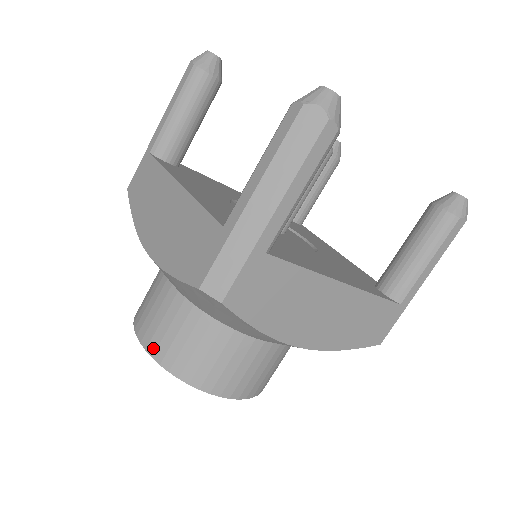
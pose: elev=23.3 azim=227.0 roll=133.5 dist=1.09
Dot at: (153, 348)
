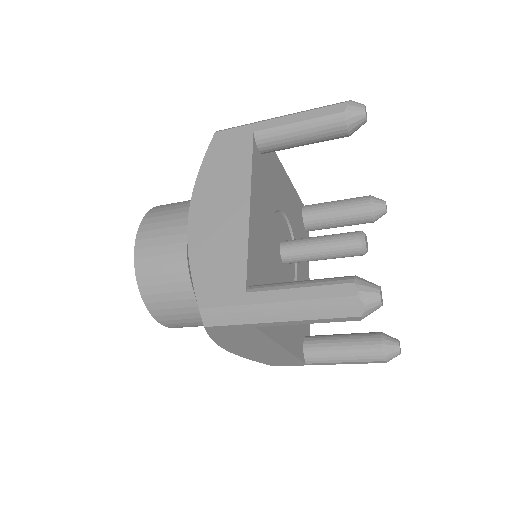
Dot at: (140, 264)
